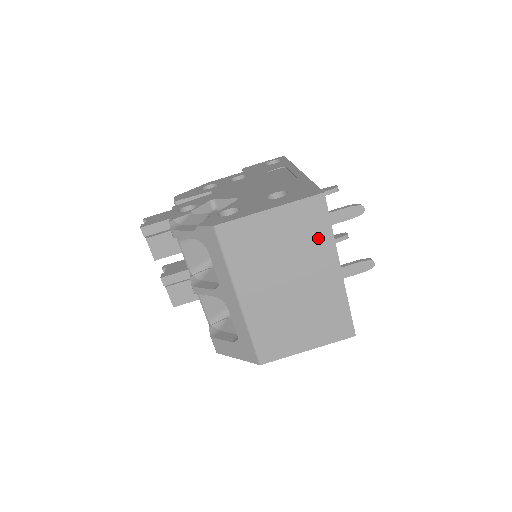
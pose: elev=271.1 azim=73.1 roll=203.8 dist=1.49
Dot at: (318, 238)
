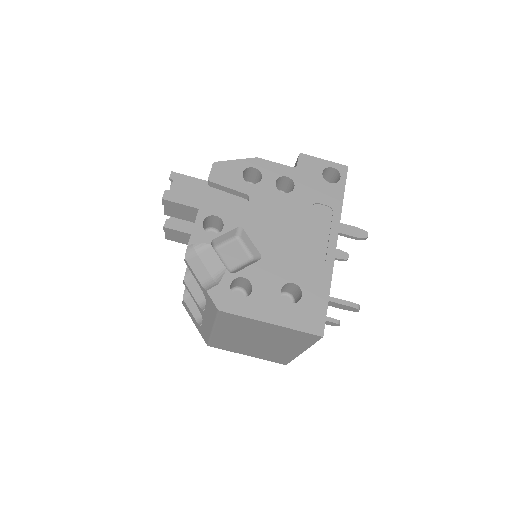
Dot at: (298, 342)
